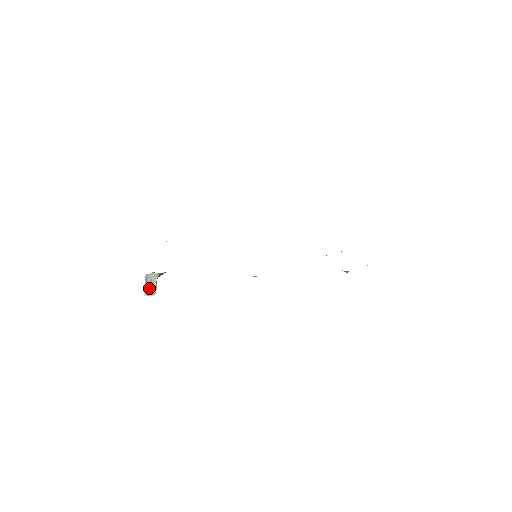
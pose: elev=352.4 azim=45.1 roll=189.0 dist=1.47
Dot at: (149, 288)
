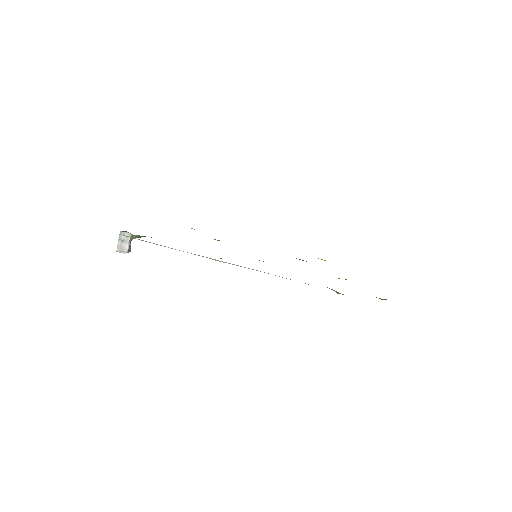
Dot at: (122, 245)
